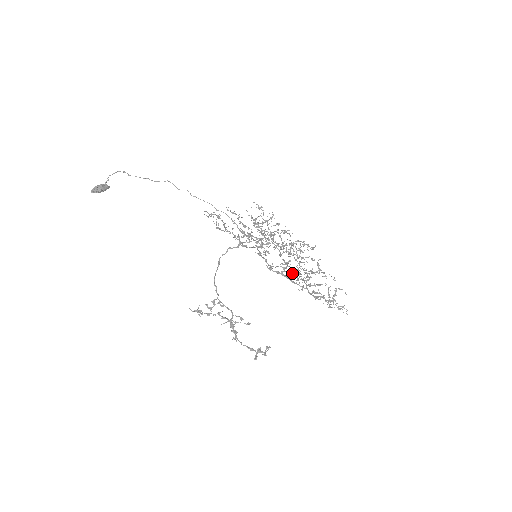
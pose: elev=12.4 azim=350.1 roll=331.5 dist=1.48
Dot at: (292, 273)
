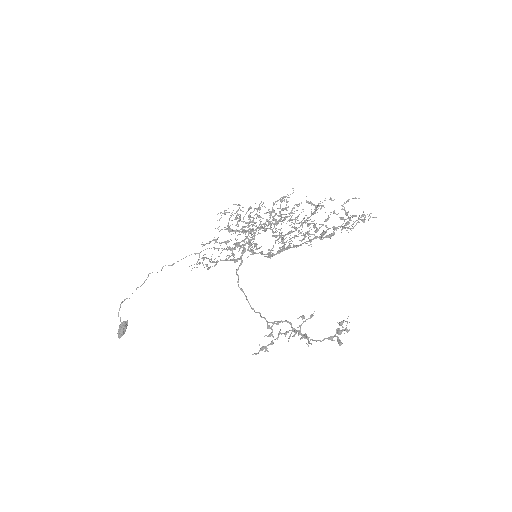
Dot at: (294, 237)
